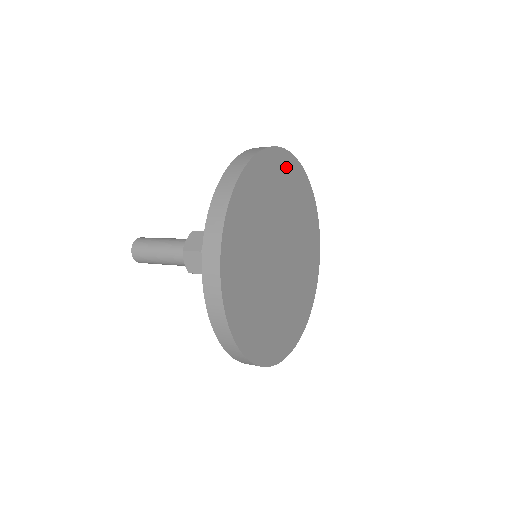
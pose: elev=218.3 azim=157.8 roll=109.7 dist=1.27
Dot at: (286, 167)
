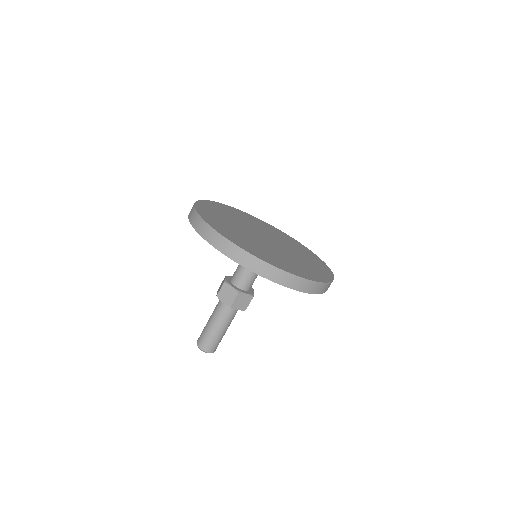
Dot at: (237, 212)
